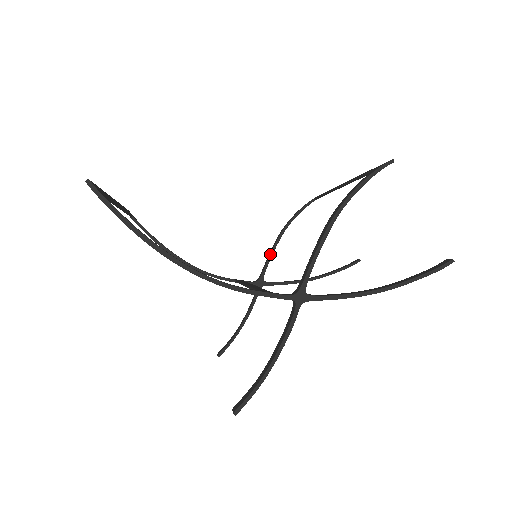
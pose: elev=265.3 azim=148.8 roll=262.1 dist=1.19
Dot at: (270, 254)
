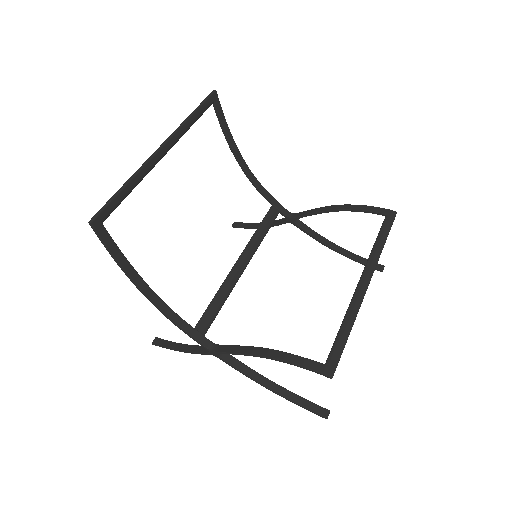
Dot at: (313, 213)
